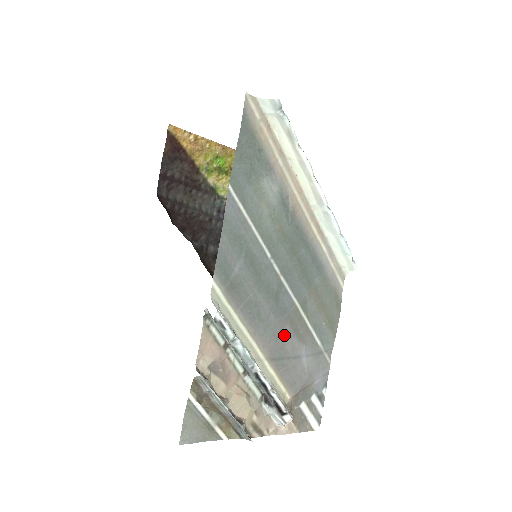
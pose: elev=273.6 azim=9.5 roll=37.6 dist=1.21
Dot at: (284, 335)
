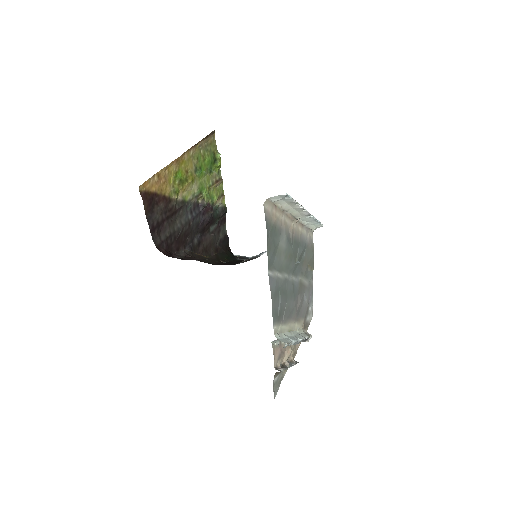
Dot at: (299, 303)
